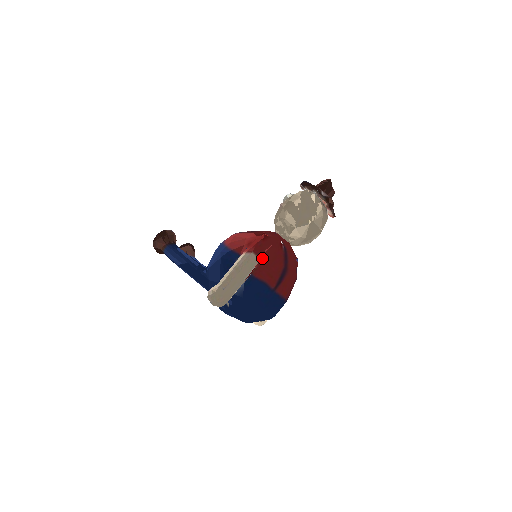
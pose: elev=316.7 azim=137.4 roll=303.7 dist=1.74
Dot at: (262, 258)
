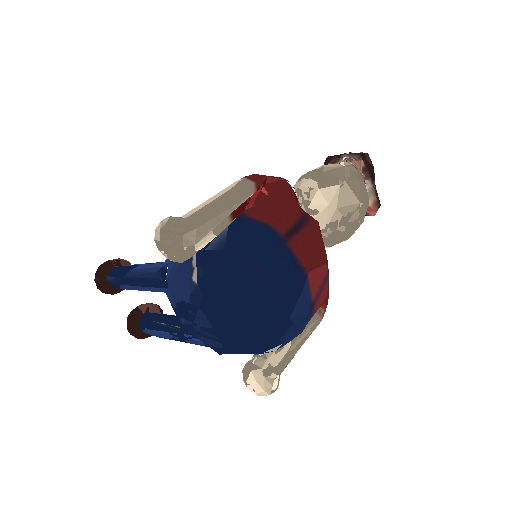
Dot at: (262, 199)
